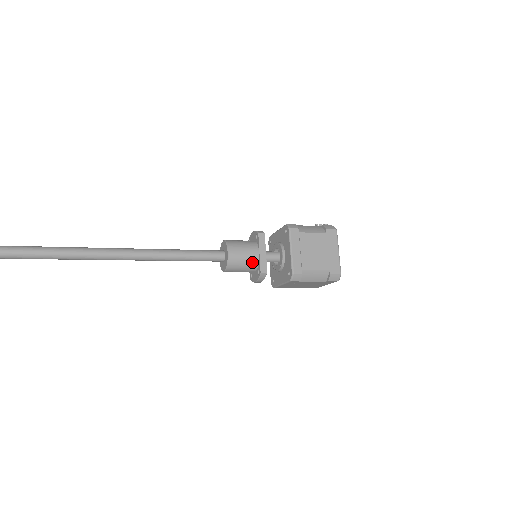
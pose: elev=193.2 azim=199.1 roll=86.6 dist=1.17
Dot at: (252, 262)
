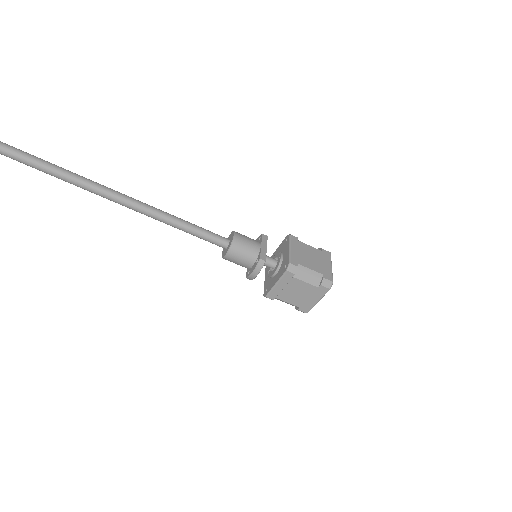
Dot at: (253, 251)
